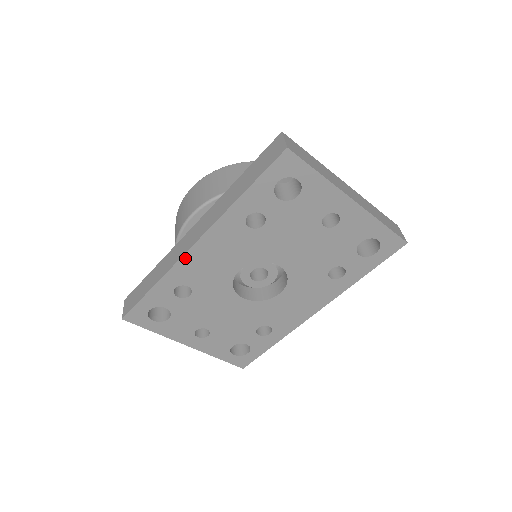
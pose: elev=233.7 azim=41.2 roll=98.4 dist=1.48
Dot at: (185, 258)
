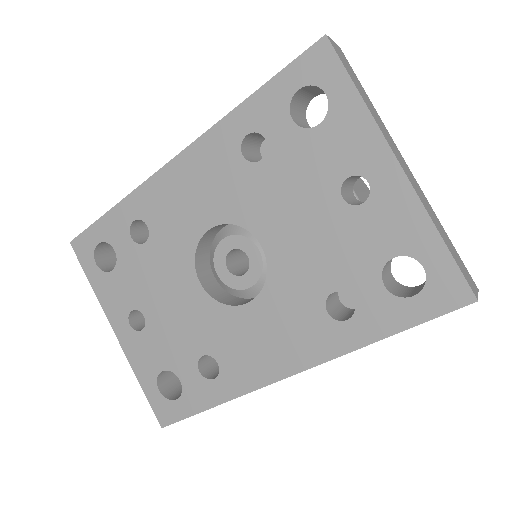
Dot at: (159, 176)
